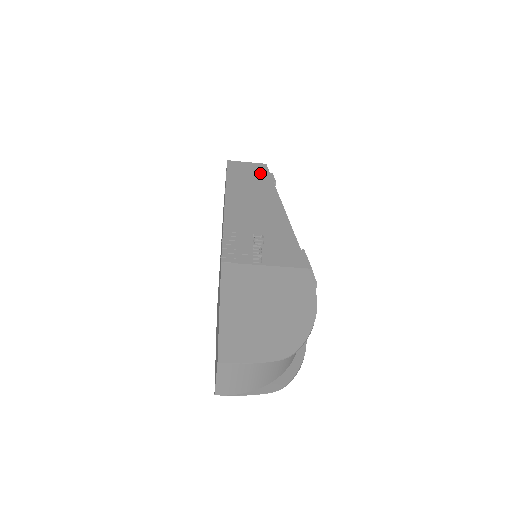
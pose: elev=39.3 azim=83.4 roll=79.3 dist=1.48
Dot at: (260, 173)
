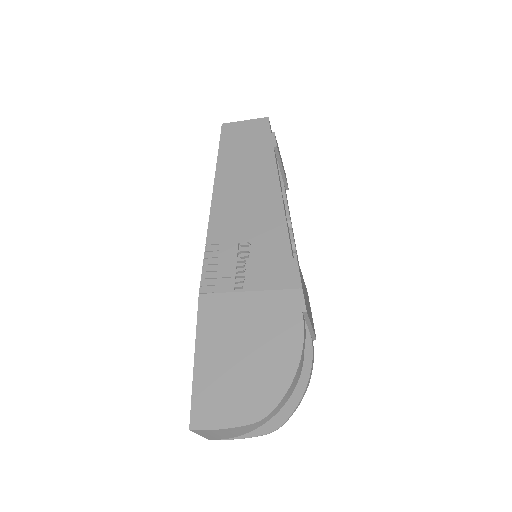
Dot at: (259, 136)
